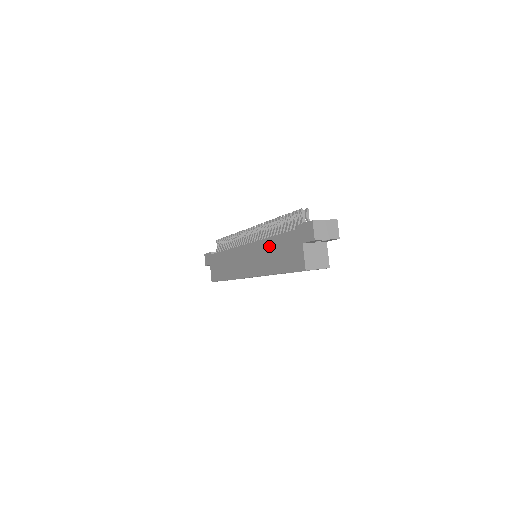
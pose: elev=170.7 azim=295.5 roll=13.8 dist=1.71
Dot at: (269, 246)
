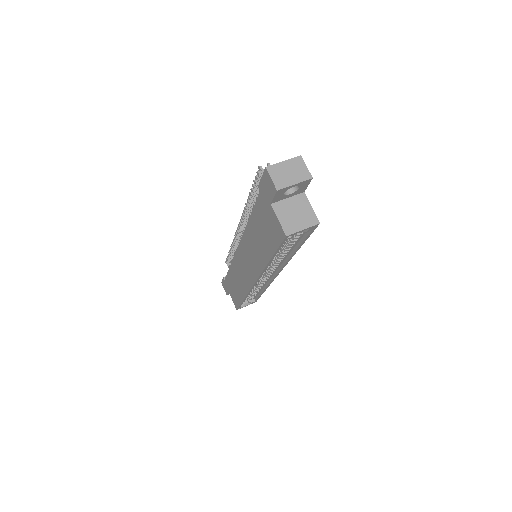
Dot at: (251, 232)
